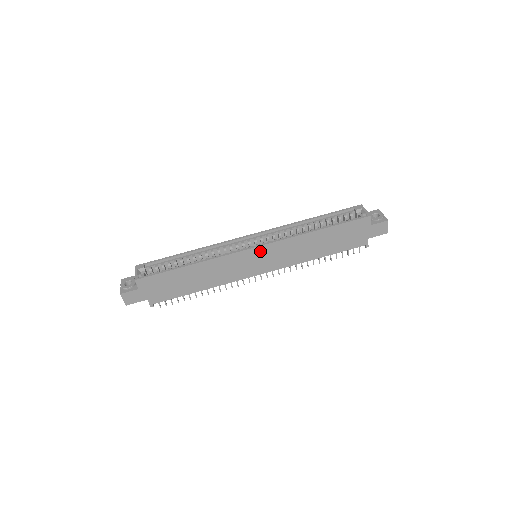
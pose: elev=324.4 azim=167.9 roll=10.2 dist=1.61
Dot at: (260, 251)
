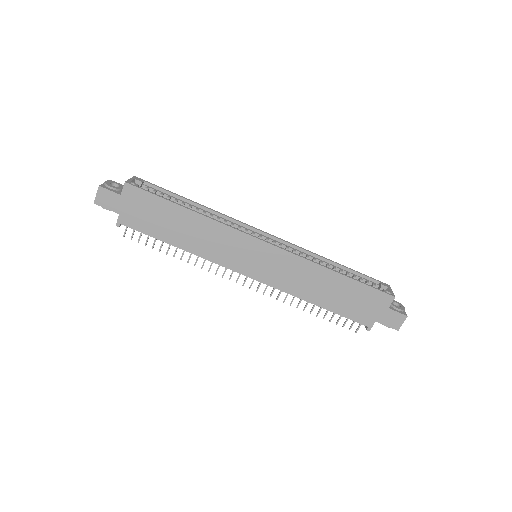
Dot at: (266, 250)
